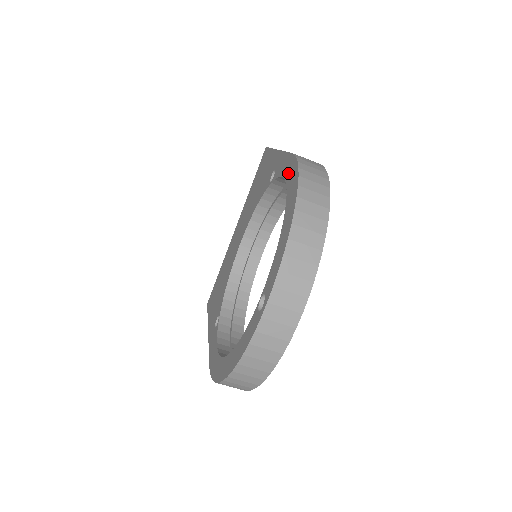
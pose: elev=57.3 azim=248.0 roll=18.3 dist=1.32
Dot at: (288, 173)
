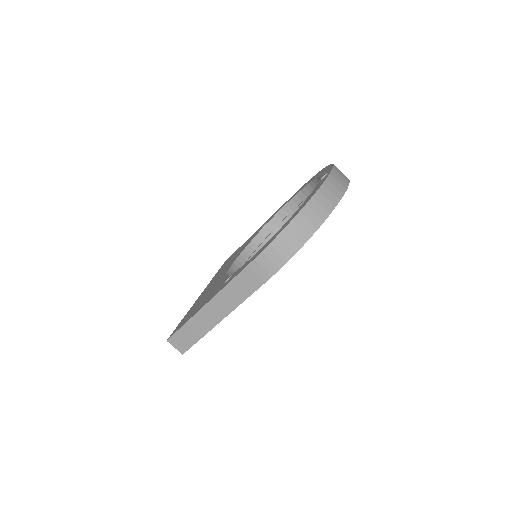
Dot at: (295, 194)
